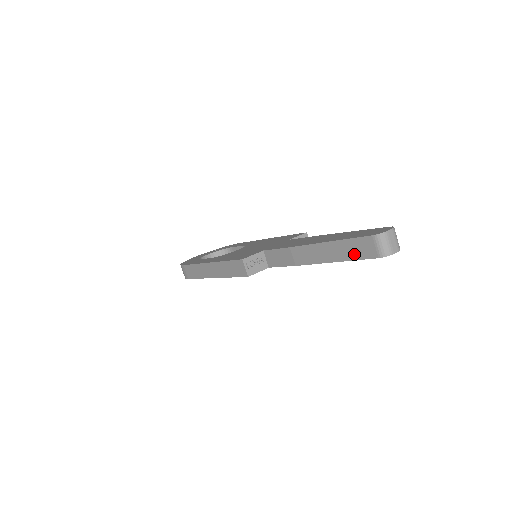
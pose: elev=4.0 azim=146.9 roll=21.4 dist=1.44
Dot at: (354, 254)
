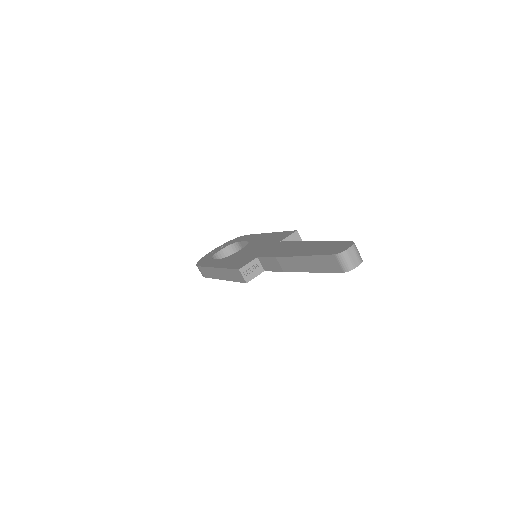
Dot at: (324, 268)
